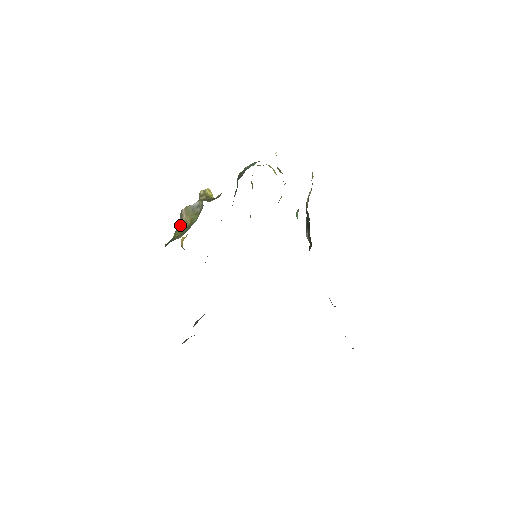
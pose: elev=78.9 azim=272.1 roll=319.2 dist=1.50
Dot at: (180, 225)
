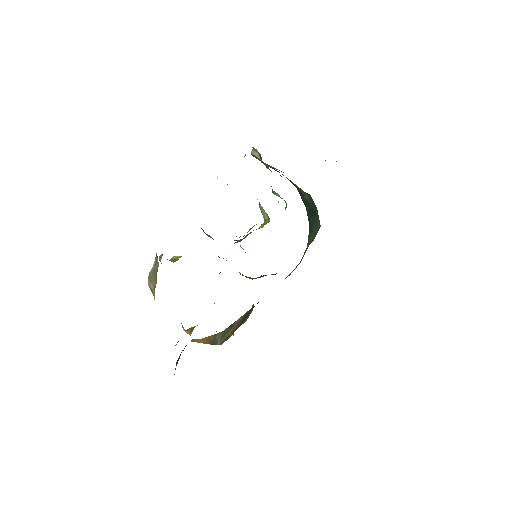
Dot at: (154, 299)
